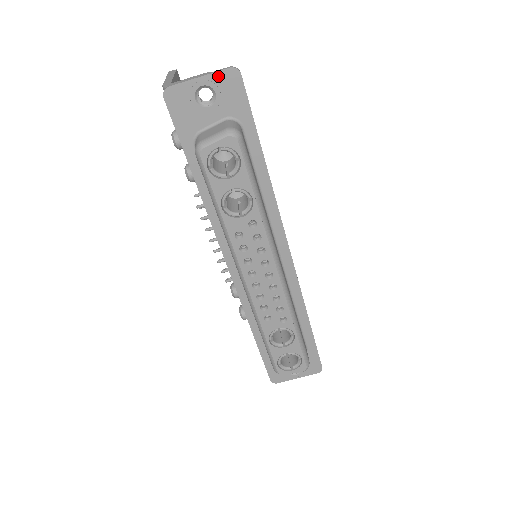
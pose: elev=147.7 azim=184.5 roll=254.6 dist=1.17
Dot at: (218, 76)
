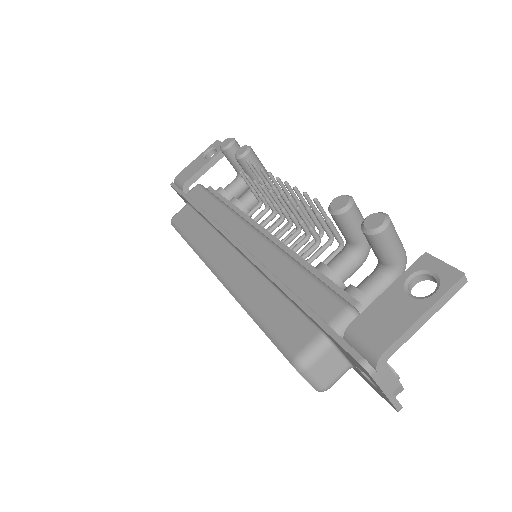
Dot at: (389, 400)
